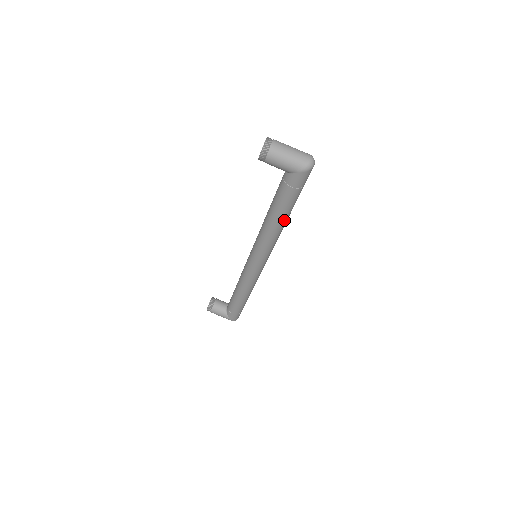
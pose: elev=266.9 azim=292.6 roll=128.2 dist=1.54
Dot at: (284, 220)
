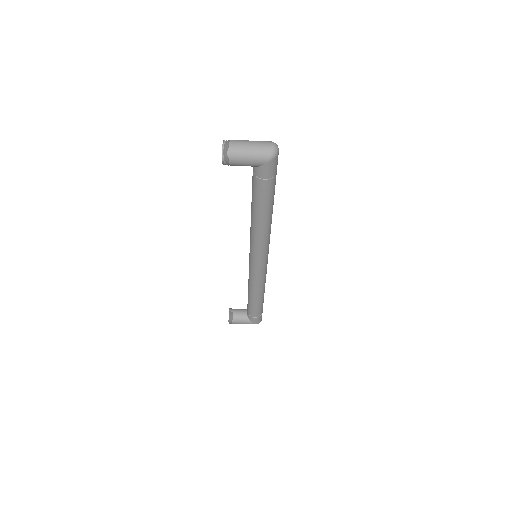
Dot at: (270, 213)
